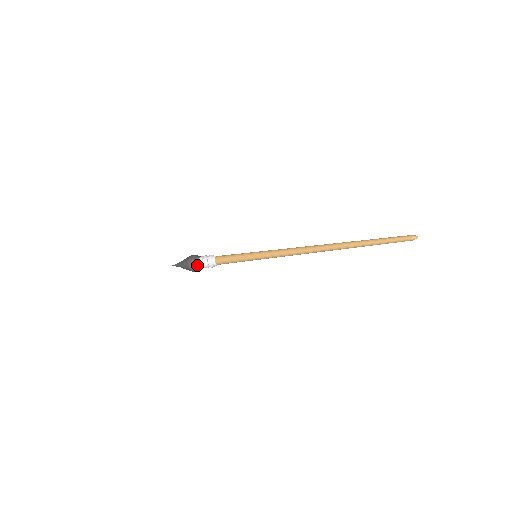
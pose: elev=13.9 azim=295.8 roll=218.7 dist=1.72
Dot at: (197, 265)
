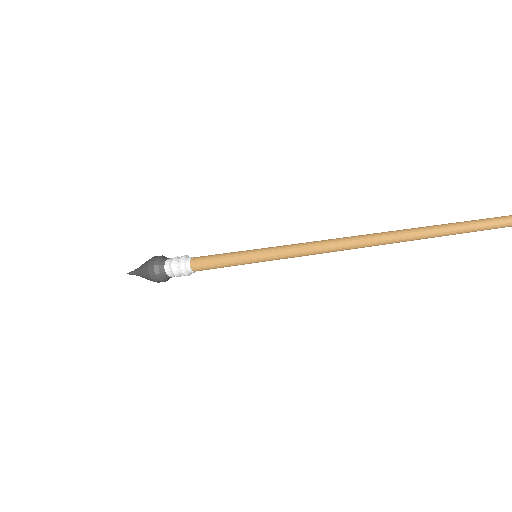
Dot at: (162, 263)
